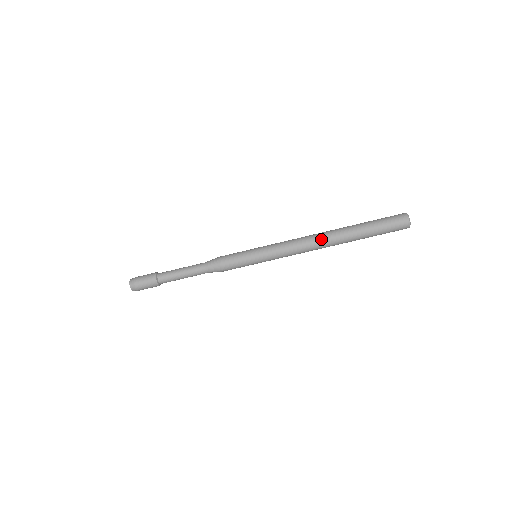
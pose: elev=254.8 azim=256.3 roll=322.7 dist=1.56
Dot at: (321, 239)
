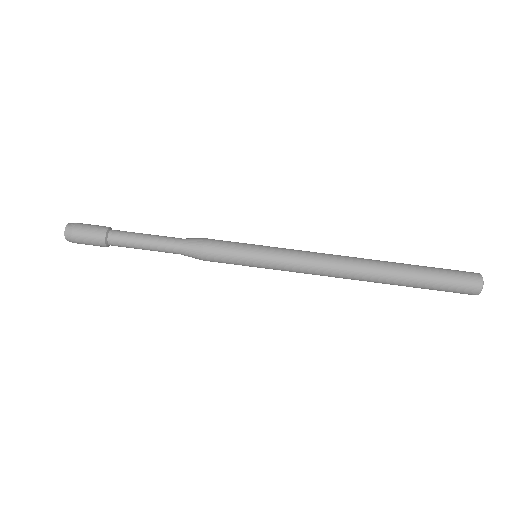
Dot at: (353, 257)
